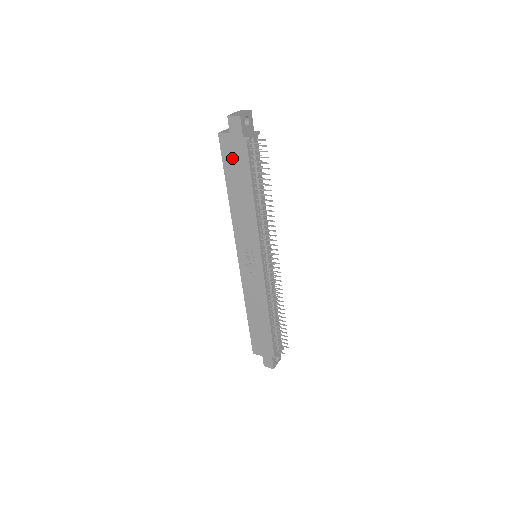
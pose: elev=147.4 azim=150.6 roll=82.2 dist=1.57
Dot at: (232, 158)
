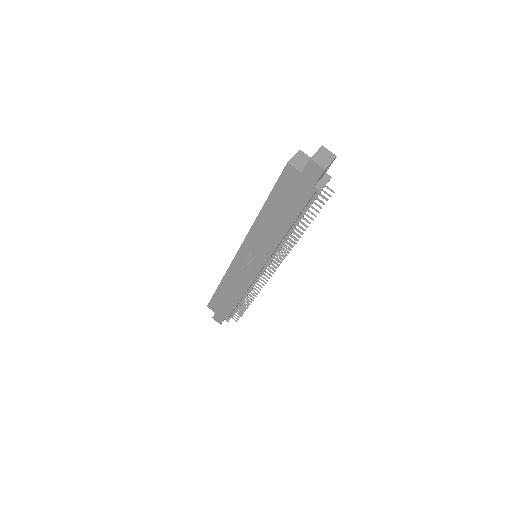
Dot at: (288, 190)
